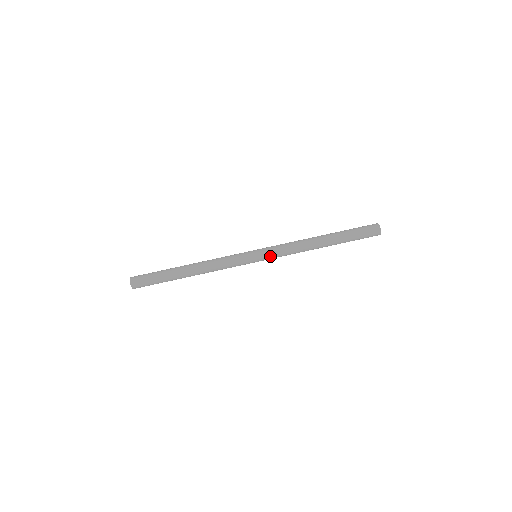
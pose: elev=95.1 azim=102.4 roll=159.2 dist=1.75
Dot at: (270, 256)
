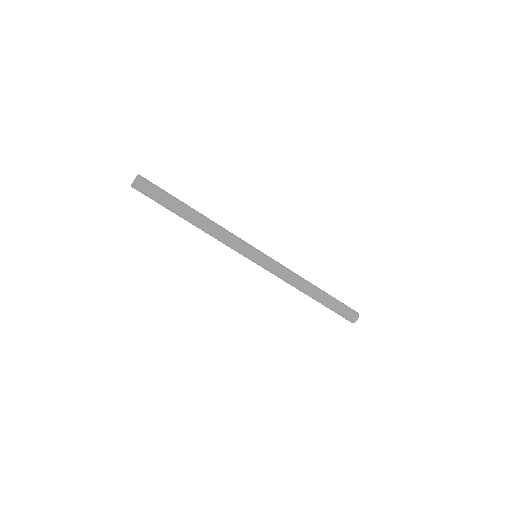
Dot at: (264, 268)
